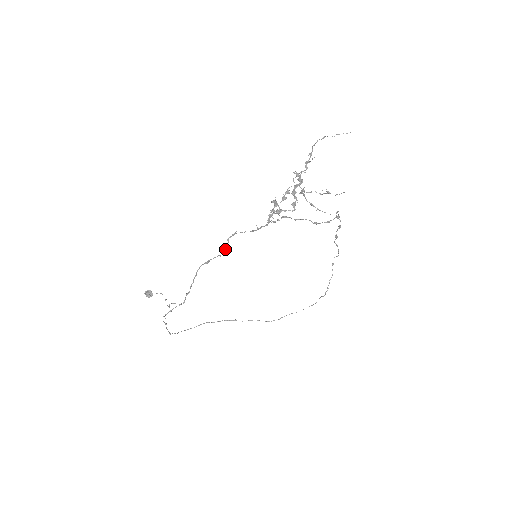
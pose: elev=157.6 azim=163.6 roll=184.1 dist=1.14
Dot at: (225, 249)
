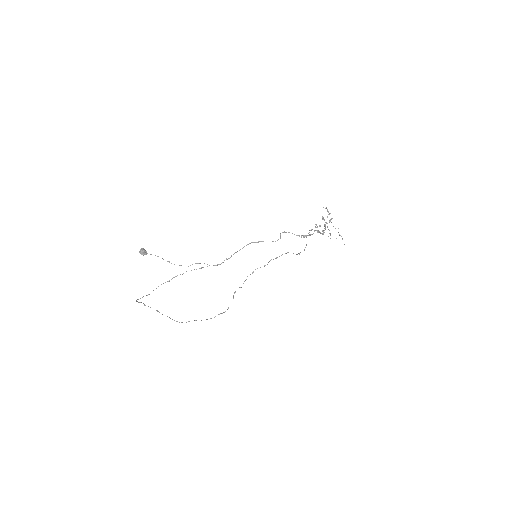
Dot at: (280, 238)
